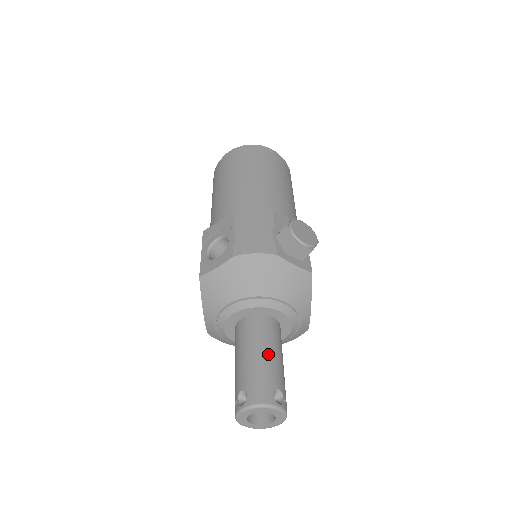
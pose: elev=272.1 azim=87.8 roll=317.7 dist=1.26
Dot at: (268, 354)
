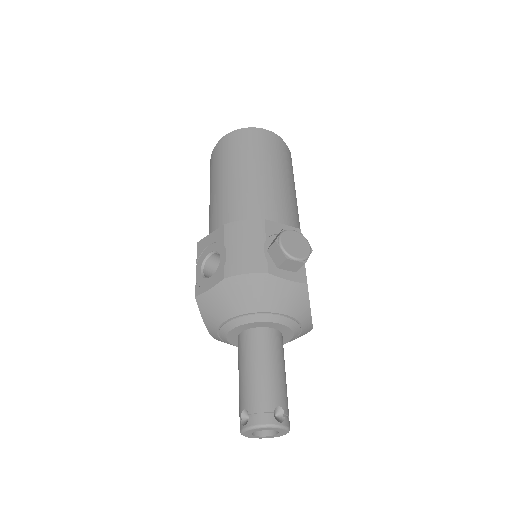
Dot at: (268, 370)
